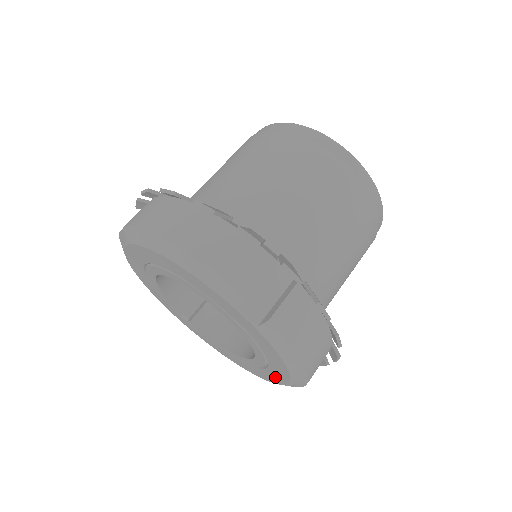
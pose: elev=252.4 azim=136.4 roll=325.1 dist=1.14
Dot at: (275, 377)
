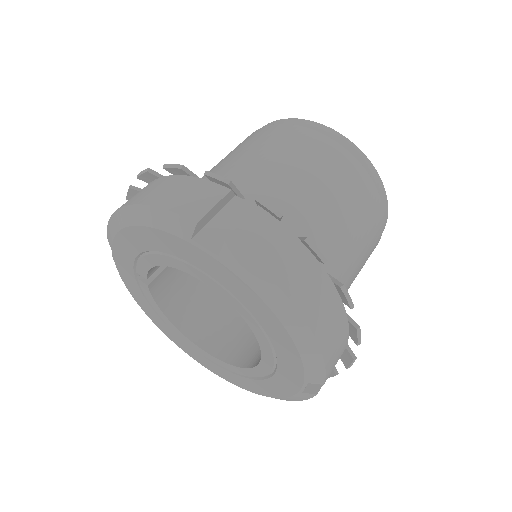
Dot at: (218, 371)
